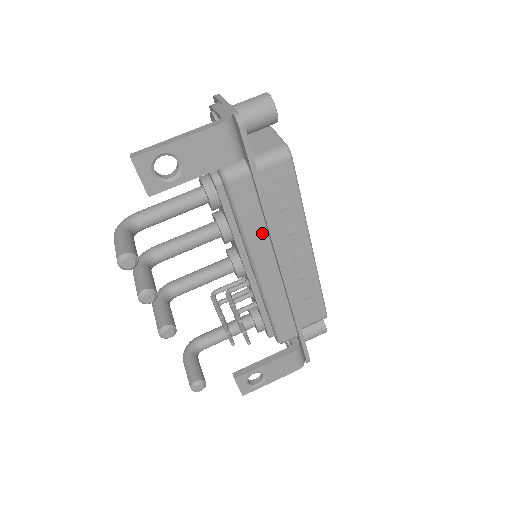
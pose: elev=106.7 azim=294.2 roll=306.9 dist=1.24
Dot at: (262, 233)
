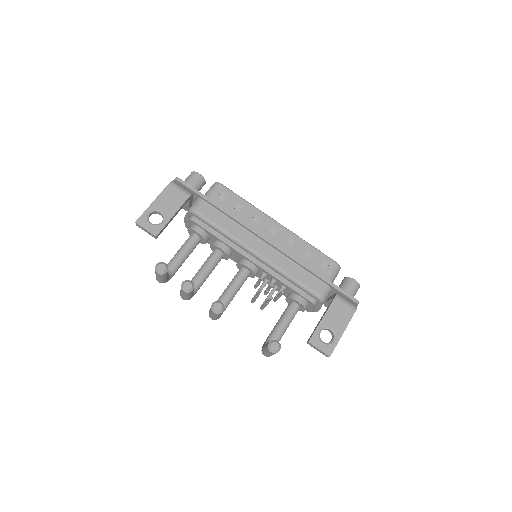
Dot at: (237, 228)
